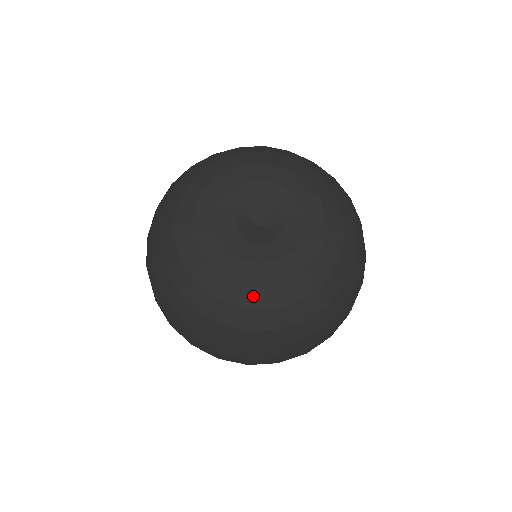
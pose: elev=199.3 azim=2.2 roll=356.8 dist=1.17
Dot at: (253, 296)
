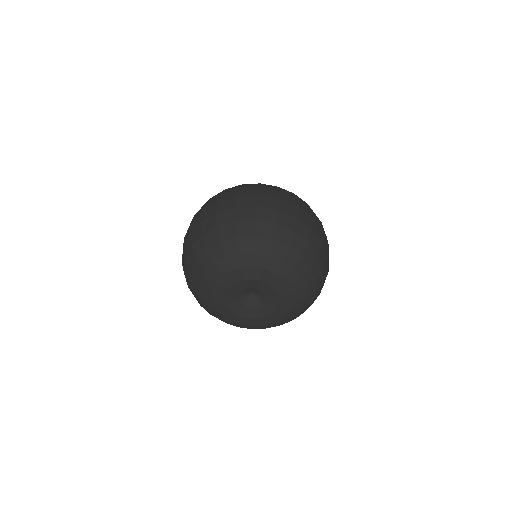
Dot at: (219, 316)
